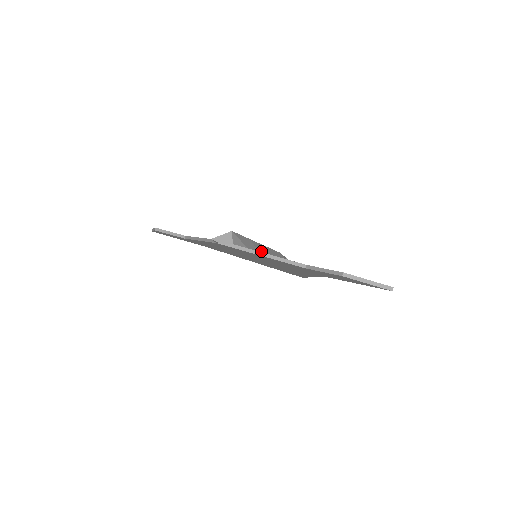
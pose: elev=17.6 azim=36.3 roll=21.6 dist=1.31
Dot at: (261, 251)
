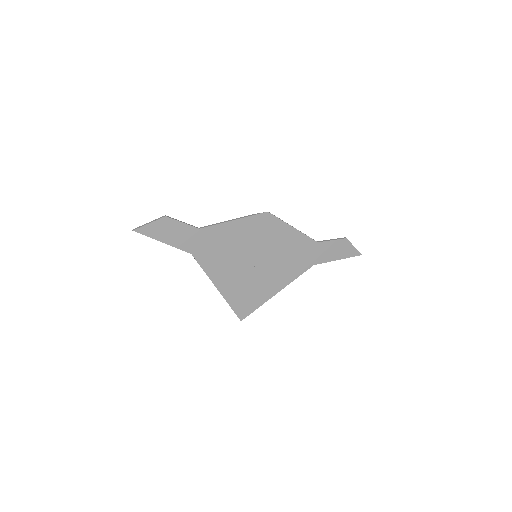
Dot at: occluded
